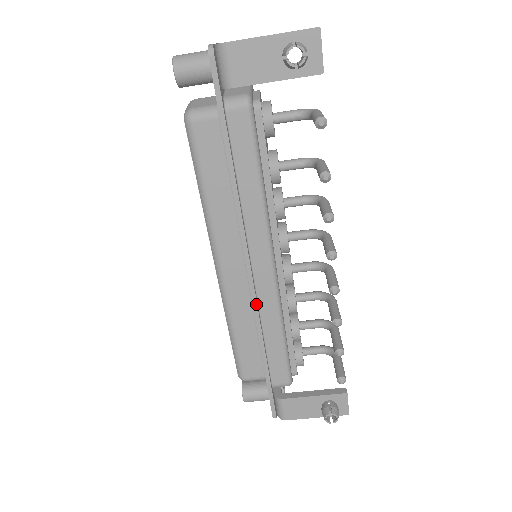
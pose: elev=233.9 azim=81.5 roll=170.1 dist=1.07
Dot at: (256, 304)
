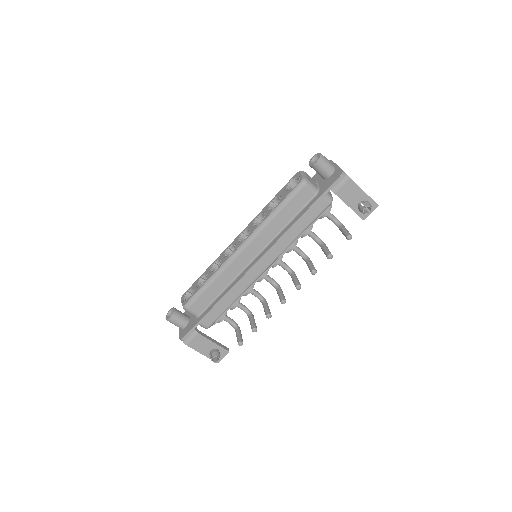
Dot at: (242, 279)
